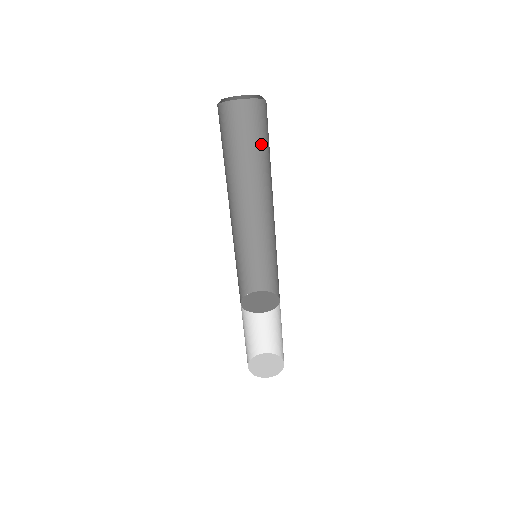
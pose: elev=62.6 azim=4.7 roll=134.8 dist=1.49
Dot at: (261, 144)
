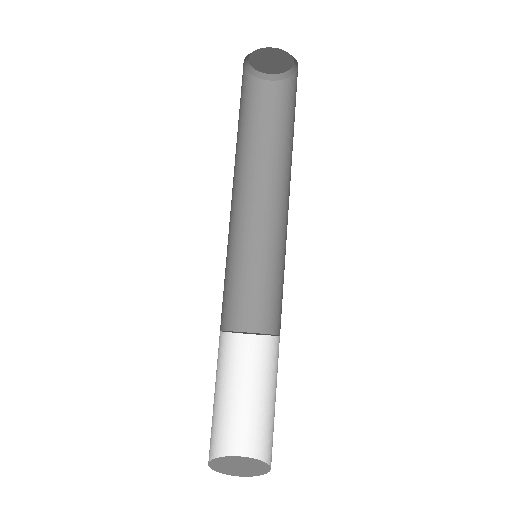
Dot at: (290, 122)
